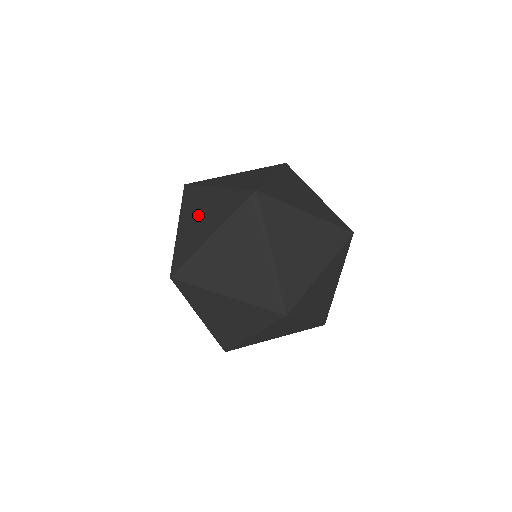
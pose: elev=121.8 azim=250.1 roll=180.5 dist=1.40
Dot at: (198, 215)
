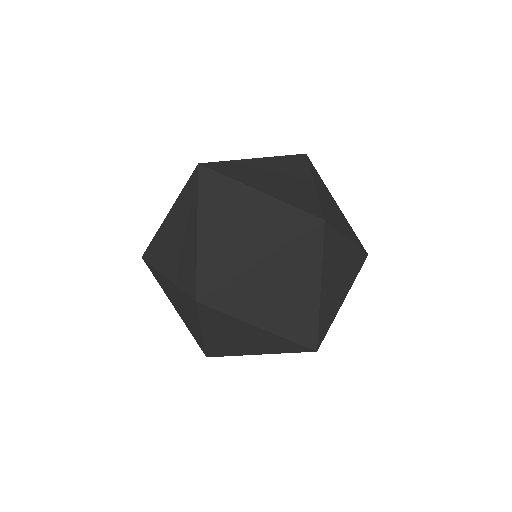
Dot at: (176, 233)
